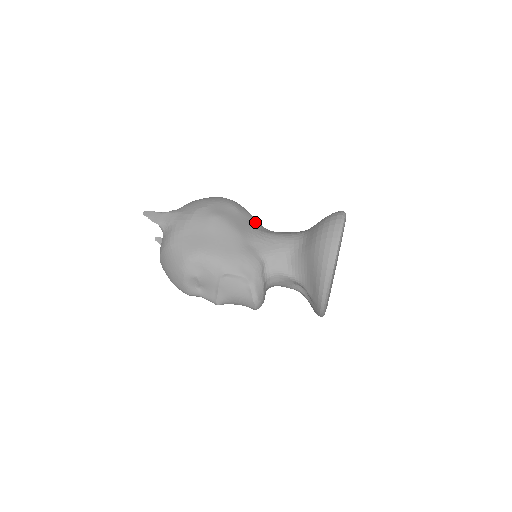
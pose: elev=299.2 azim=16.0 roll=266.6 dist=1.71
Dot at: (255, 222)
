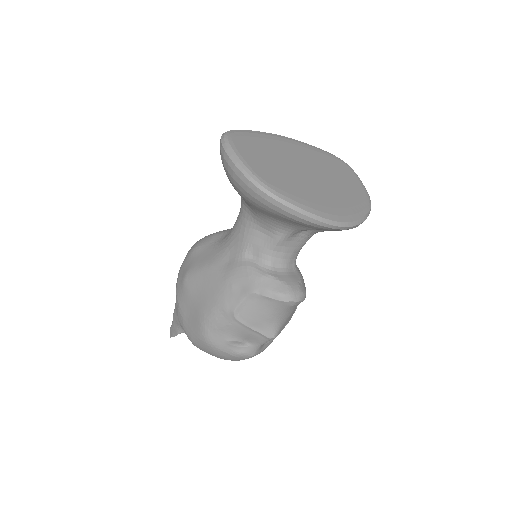
Dot at: (221, 235)
